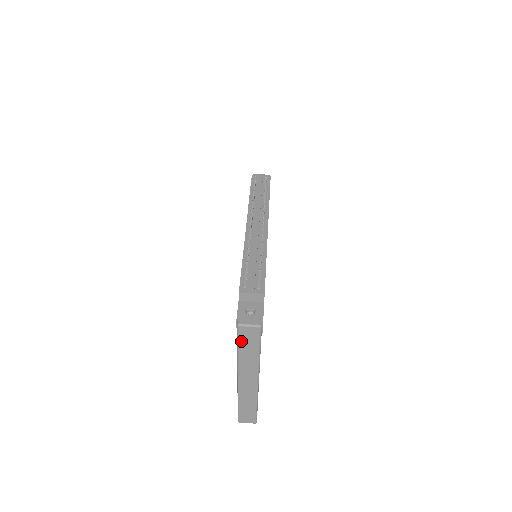
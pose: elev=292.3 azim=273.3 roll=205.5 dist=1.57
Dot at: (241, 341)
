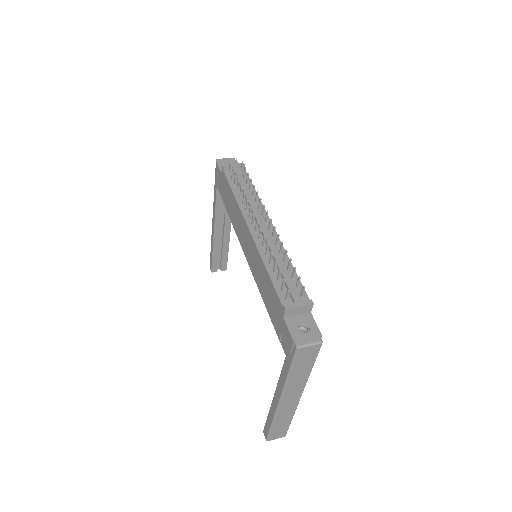
Dot at: (296, 363)
